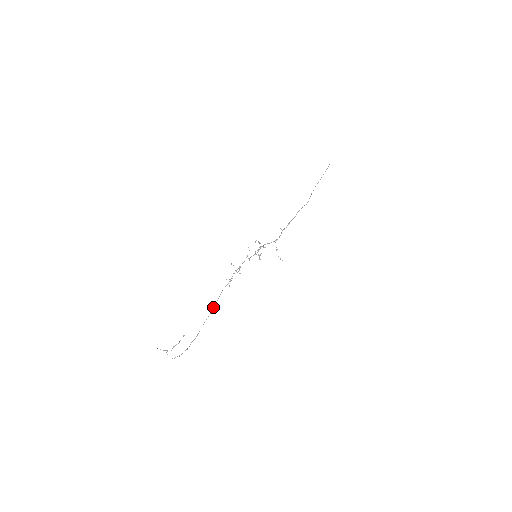
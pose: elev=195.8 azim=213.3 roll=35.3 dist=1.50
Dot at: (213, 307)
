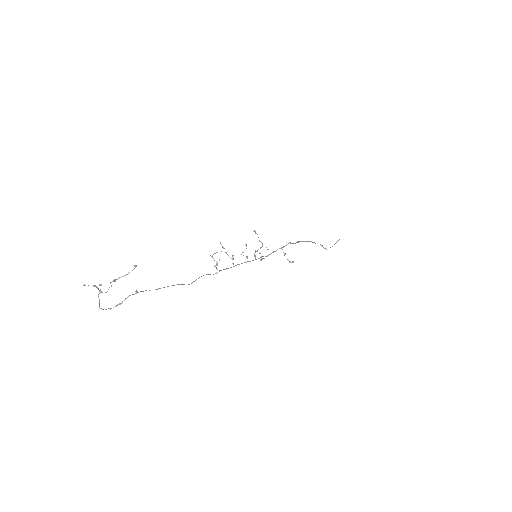
Dot at: (189, 284)
